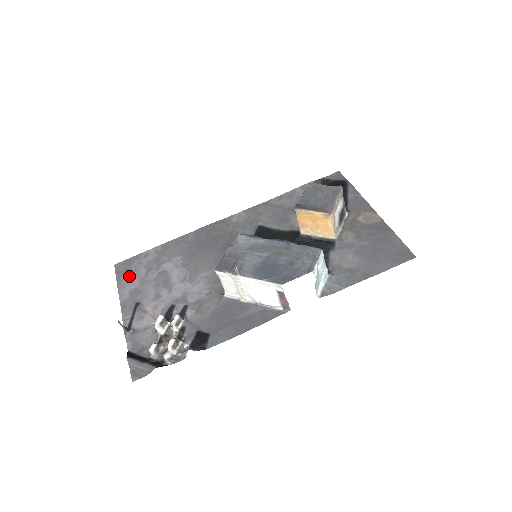
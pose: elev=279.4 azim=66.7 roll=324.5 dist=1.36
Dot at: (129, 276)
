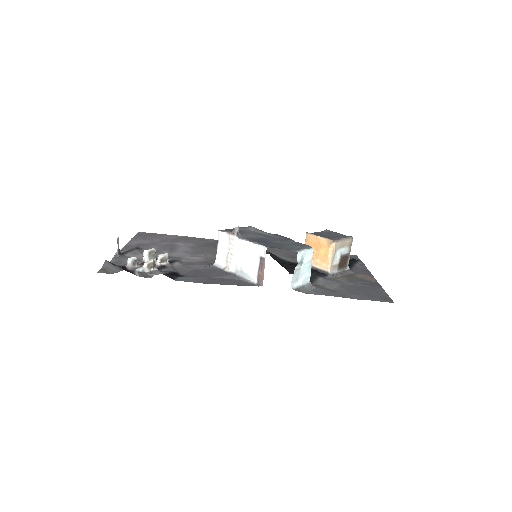
Dot at: (145, 238)
